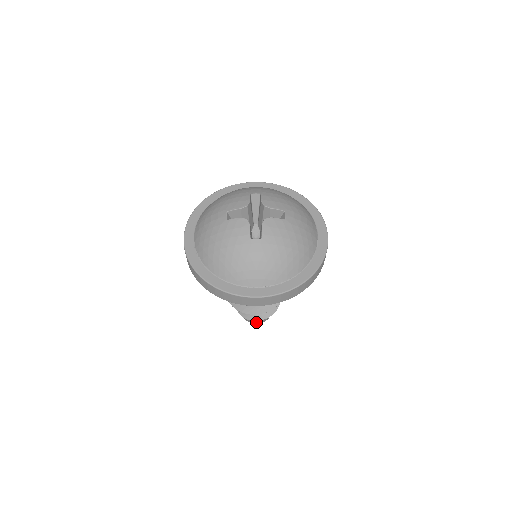
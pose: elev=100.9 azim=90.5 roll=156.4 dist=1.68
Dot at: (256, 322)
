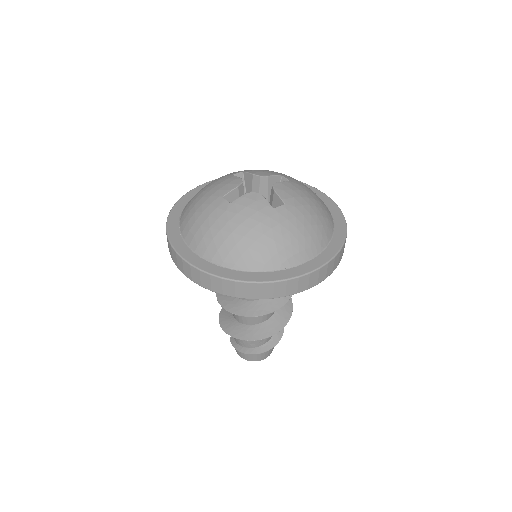
Dot at: (265, 356)
